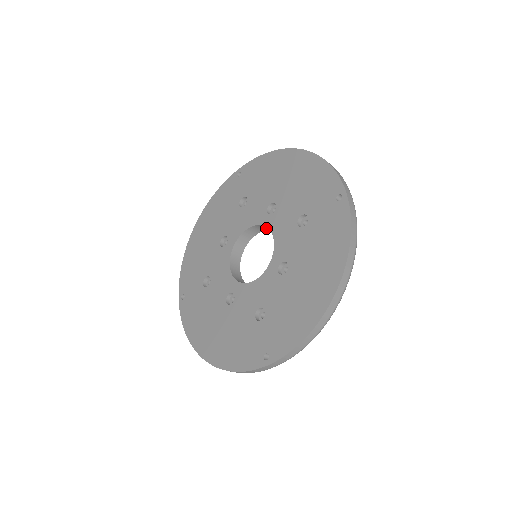
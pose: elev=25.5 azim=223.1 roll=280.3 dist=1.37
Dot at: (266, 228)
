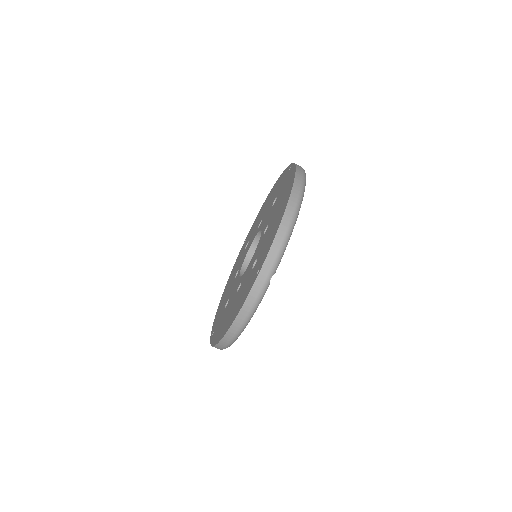
Dot at: occluded
